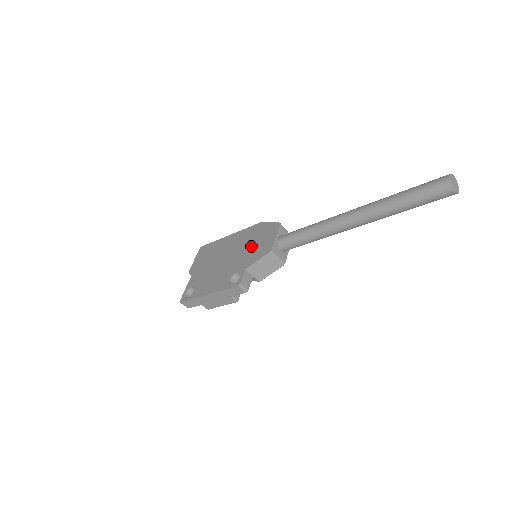
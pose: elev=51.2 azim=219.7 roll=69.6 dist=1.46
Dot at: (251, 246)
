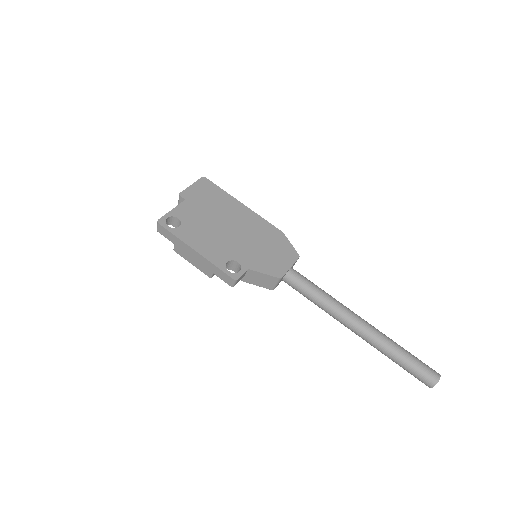
Dot at: (263, 248)
